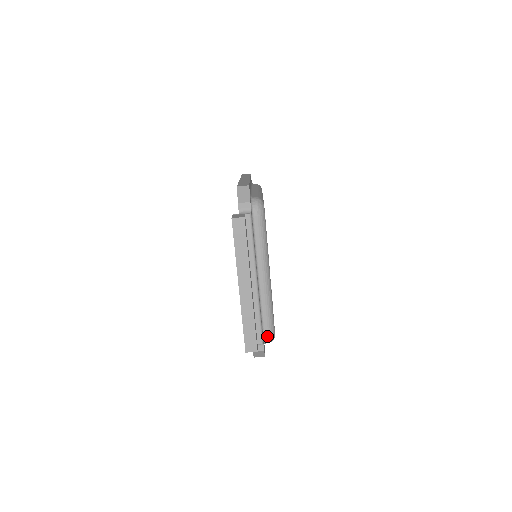
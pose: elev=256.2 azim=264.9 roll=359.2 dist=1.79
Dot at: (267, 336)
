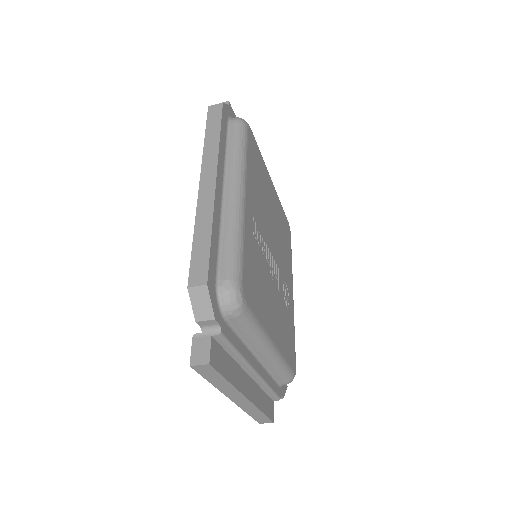
Dot at: (285, 384)
